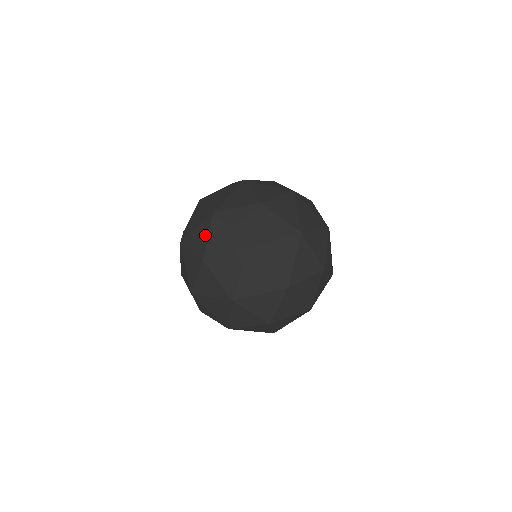
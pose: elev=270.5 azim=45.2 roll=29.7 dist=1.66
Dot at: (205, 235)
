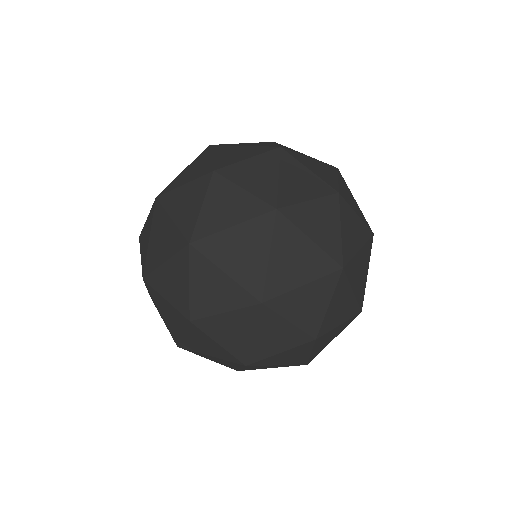
Dot at: (223, 304)
